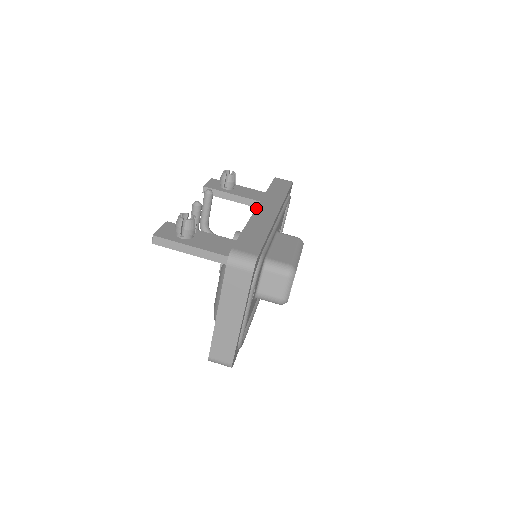
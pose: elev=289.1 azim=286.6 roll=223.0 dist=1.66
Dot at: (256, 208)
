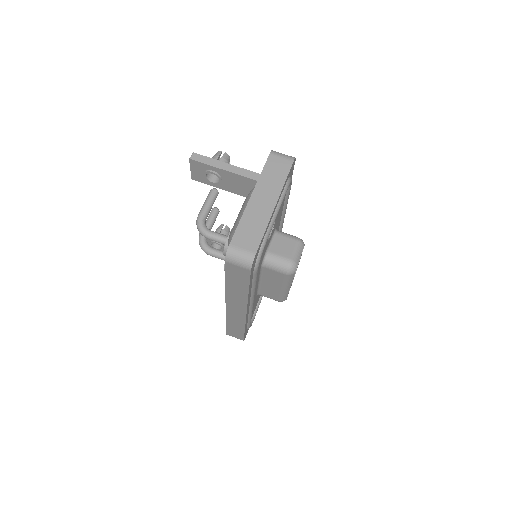
Dot at: occluded
